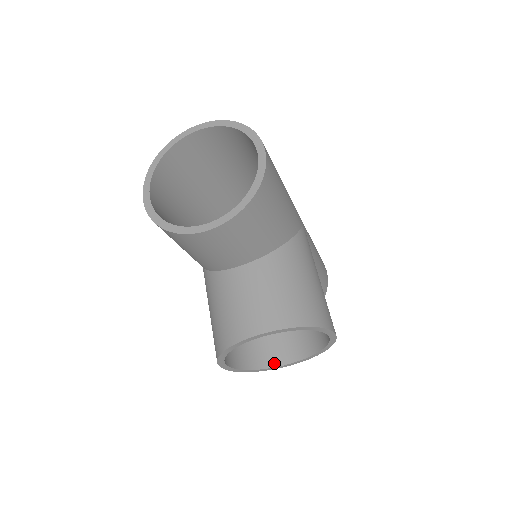
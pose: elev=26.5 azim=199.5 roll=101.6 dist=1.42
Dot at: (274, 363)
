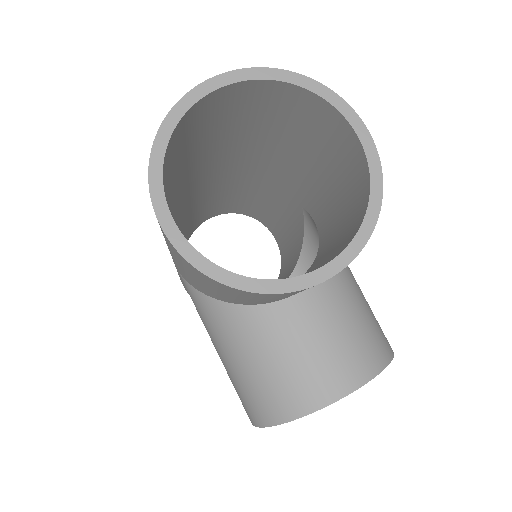
Dot at: occluded
